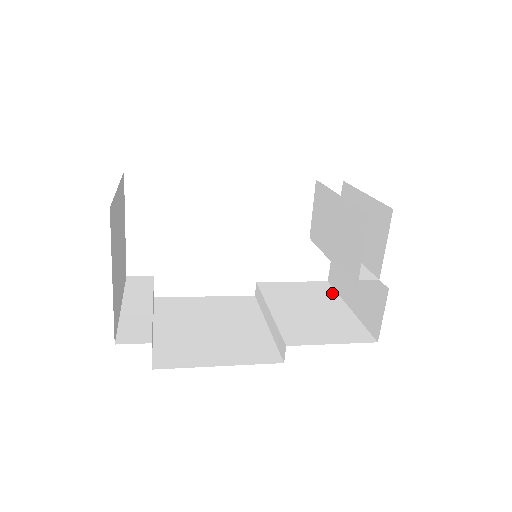
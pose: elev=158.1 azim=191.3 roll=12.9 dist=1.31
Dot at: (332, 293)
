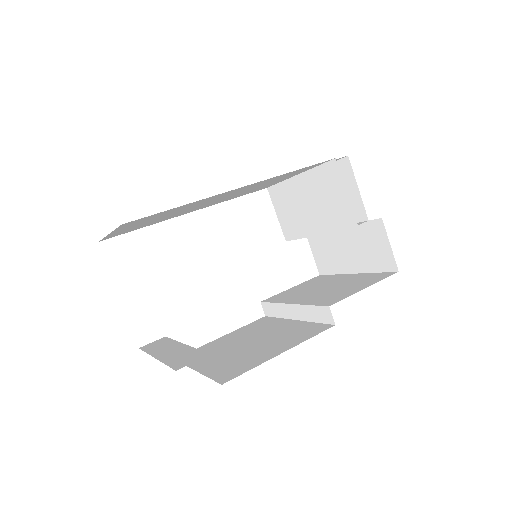
Dot at: (331, 276)
